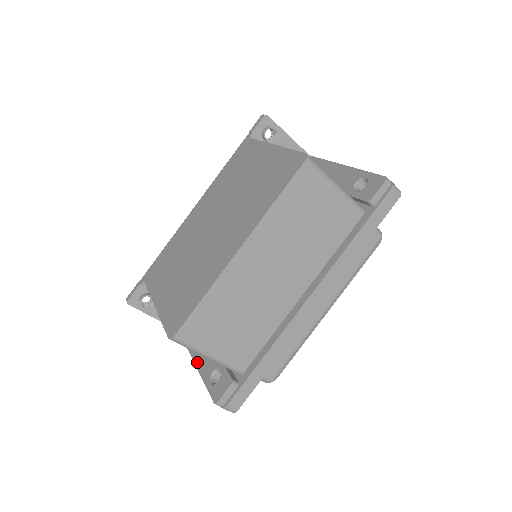
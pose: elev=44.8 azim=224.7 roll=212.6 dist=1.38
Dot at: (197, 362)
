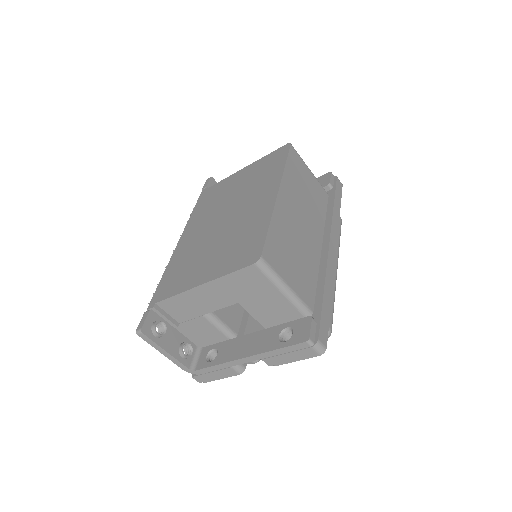
Dot at: (248, 353)
